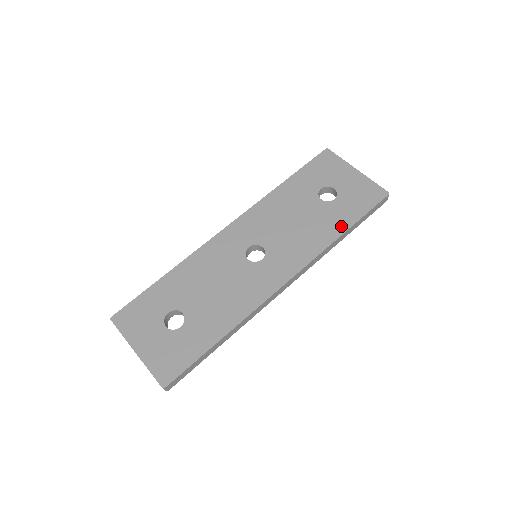
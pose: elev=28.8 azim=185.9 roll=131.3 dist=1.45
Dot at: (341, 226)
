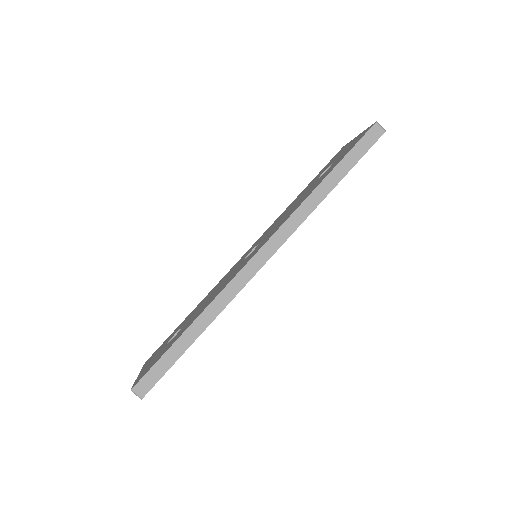
Dot at: (323, 178)
